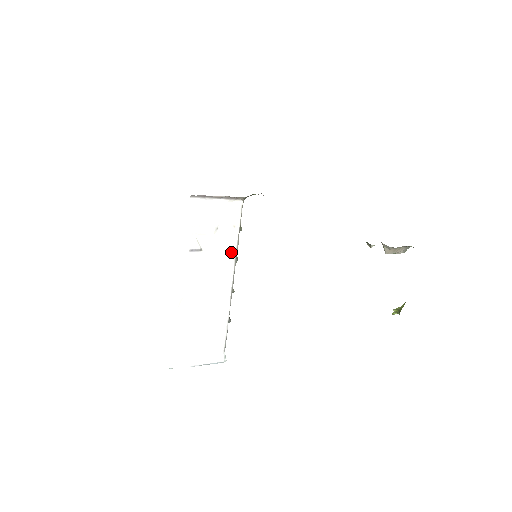
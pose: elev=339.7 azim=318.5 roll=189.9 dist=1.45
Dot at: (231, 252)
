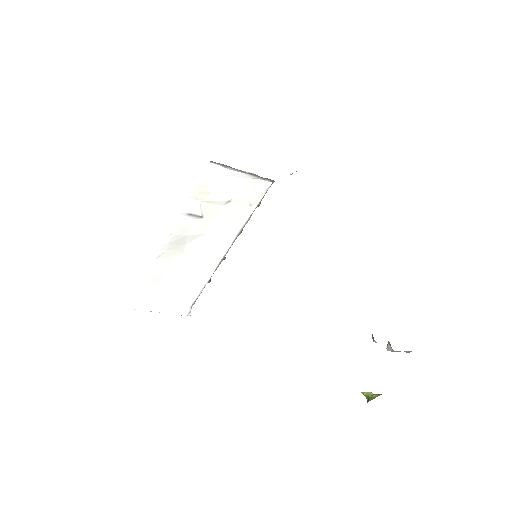
Dot at: (236, 228)
